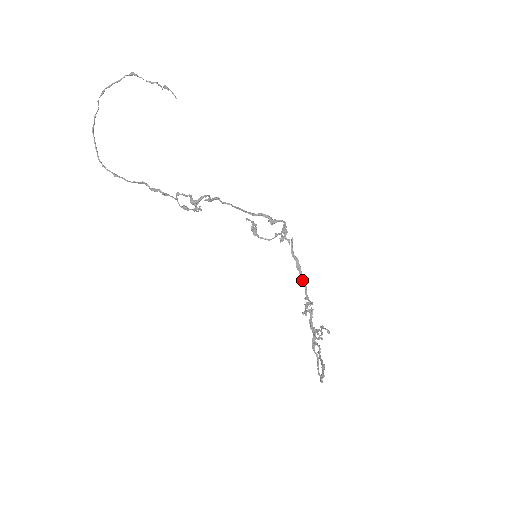
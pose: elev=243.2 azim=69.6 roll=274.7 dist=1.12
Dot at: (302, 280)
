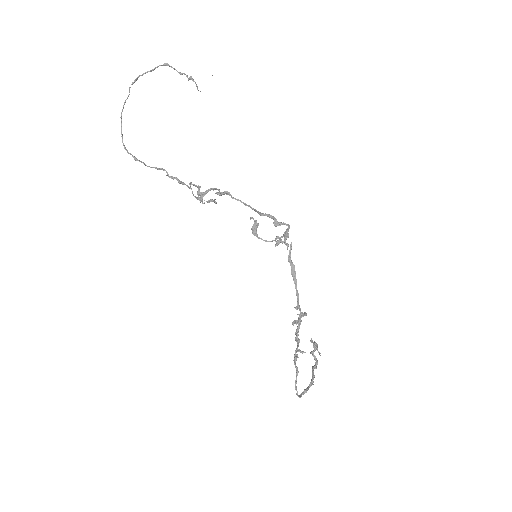
Dot at: (295, 288)
